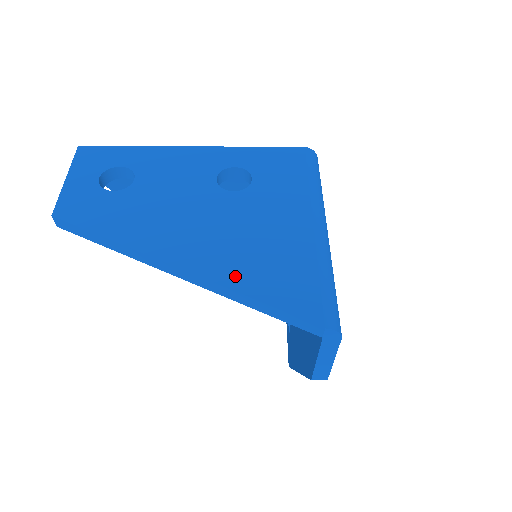
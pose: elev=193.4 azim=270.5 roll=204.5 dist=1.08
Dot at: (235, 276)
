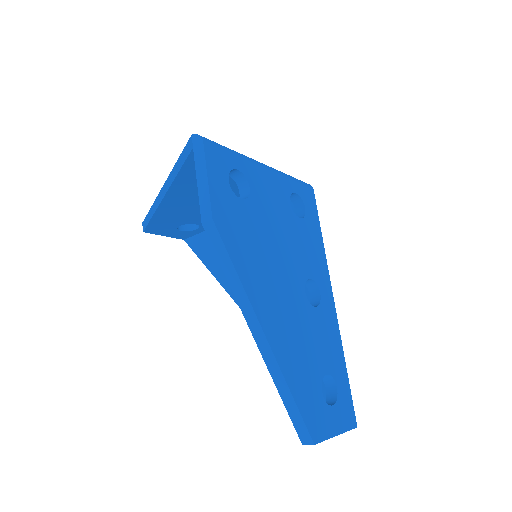
Dot at: occluded
